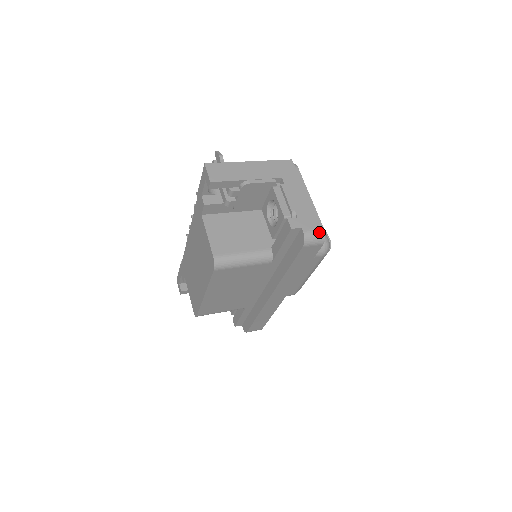
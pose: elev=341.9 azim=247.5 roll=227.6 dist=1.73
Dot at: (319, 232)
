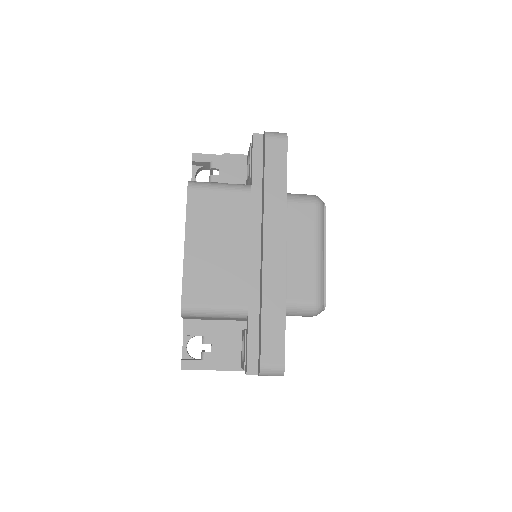
Dot at: (280, 133)
